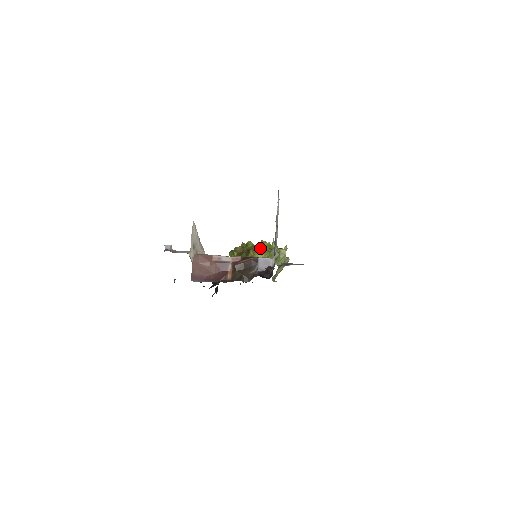
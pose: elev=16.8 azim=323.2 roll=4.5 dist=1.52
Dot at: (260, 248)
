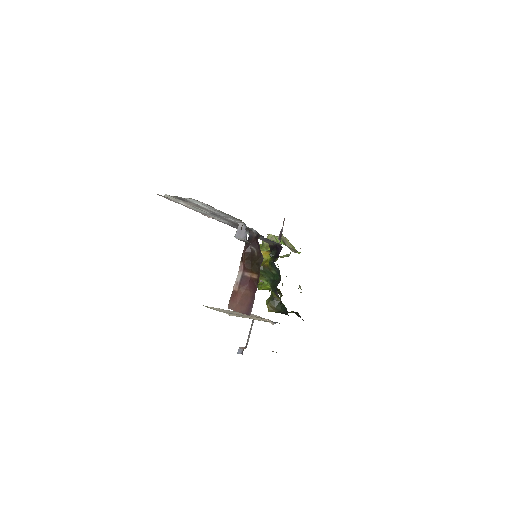
Dot at: occluded
